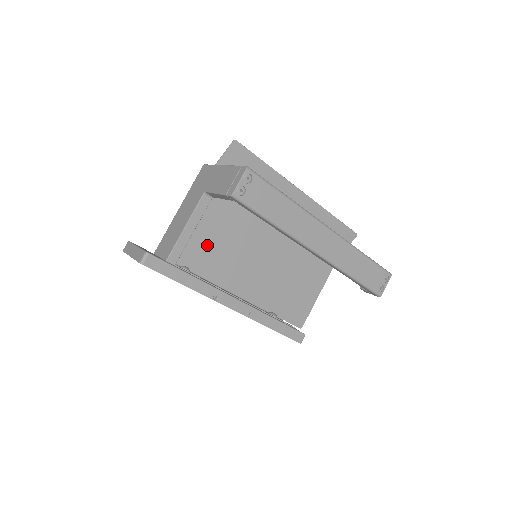
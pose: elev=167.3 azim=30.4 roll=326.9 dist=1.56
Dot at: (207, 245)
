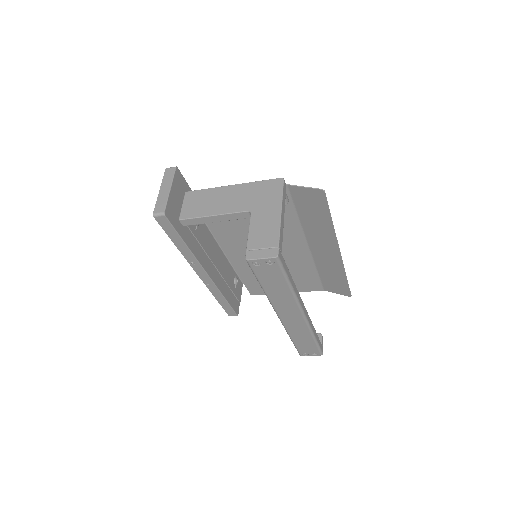
Dot at: occluded
